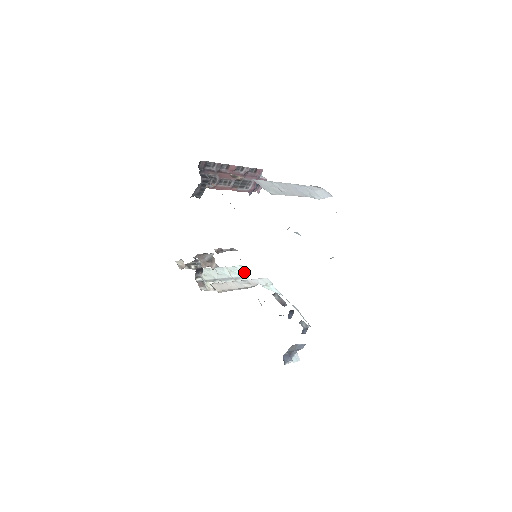
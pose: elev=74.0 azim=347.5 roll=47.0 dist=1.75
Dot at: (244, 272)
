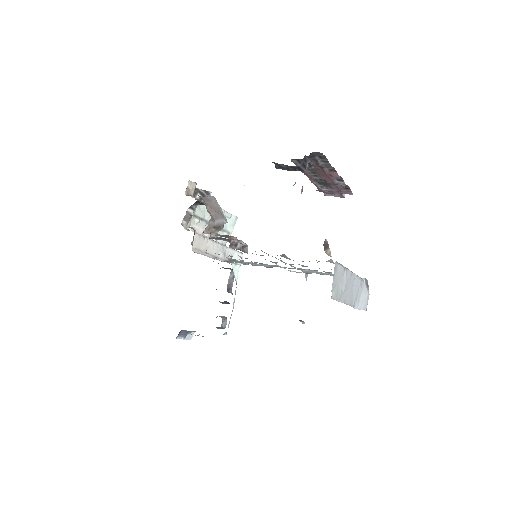
Dot at: (233, 227)
